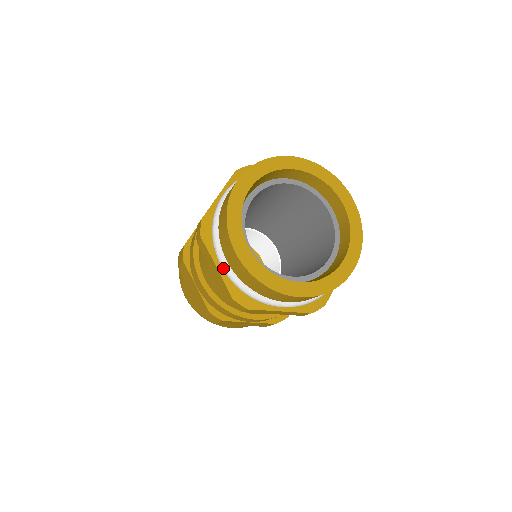
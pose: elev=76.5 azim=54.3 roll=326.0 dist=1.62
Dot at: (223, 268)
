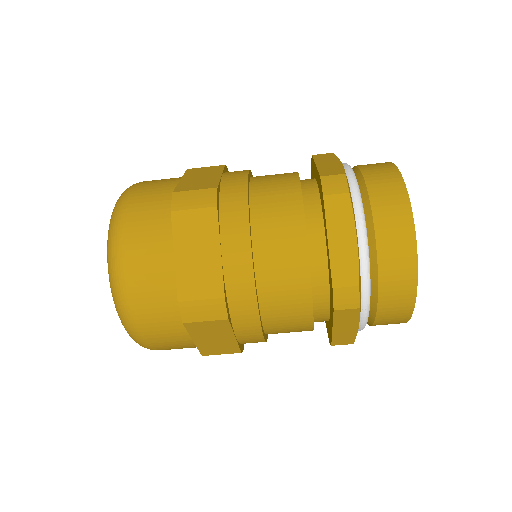
Dot at: (348, 167)
